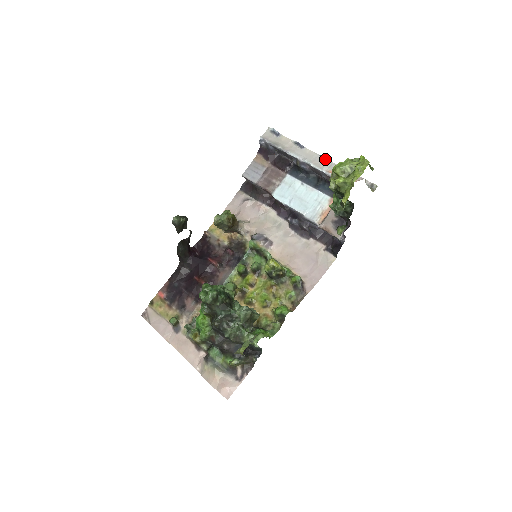
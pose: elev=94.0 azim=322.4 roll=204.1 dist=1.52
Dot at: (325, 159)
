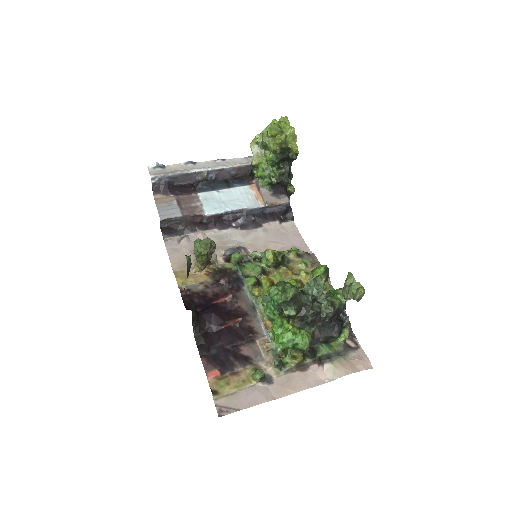
Dot at: (222, 160)
